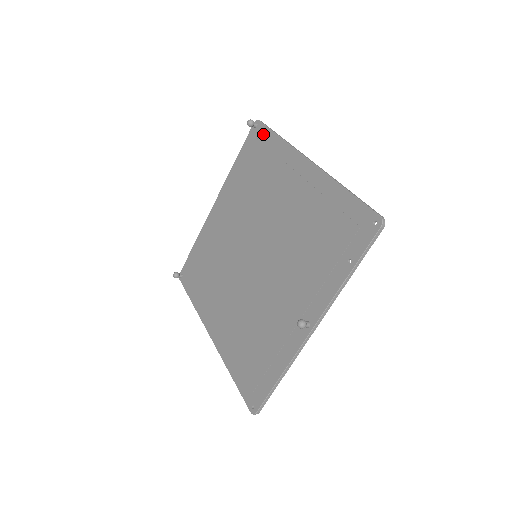
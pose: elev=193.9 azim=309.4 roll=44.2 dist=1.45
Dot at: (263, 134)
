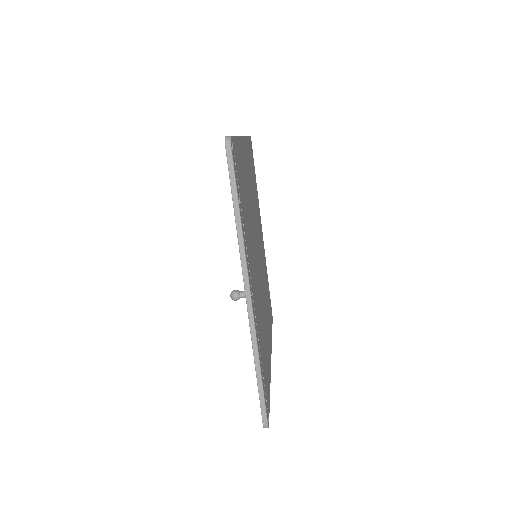
Dot at: occluded
